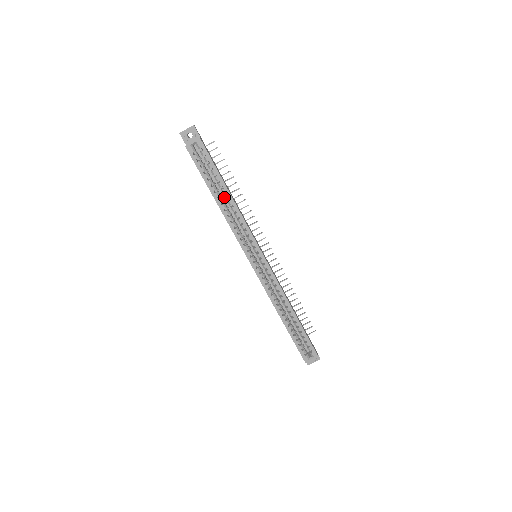
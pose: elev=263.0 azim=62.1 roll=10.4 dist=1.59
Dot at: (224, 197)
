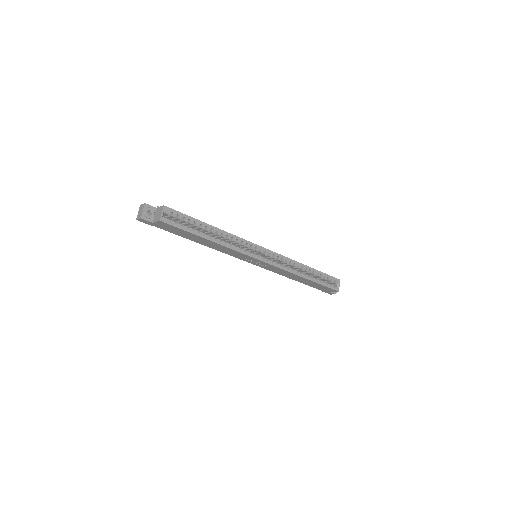
Dot at: occluded
